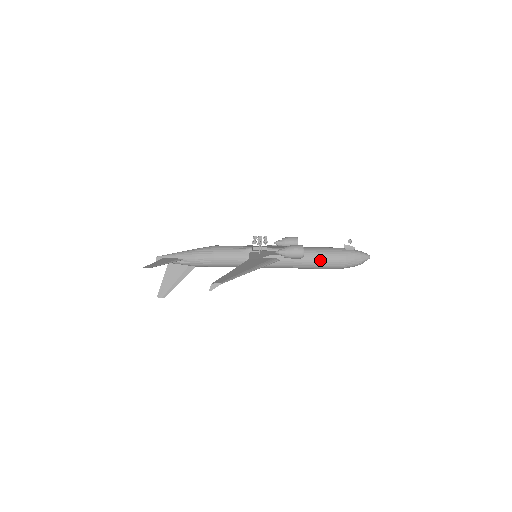
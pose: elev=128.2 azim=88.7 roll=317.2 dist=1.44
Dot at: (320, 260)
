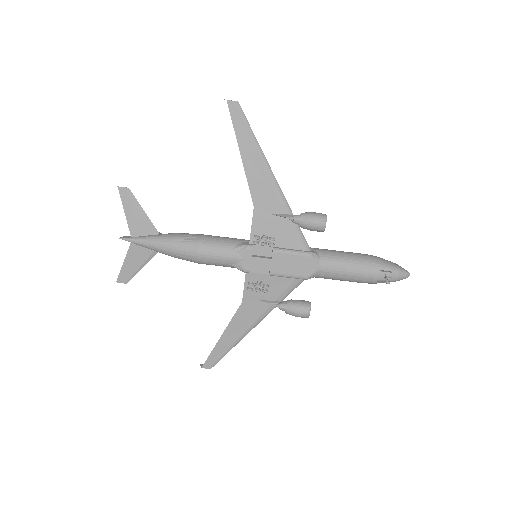
Dot at: occluded
